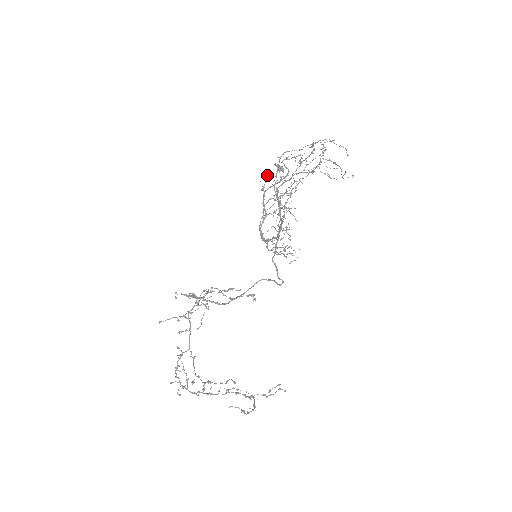
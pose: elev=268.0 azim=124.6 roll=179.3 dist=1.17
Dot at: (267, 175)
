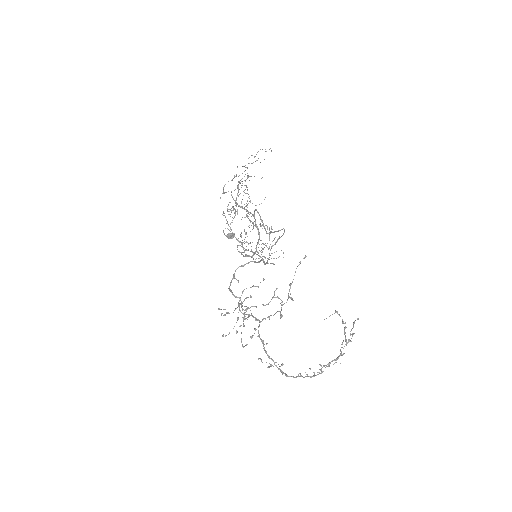
Dot at: occluded
